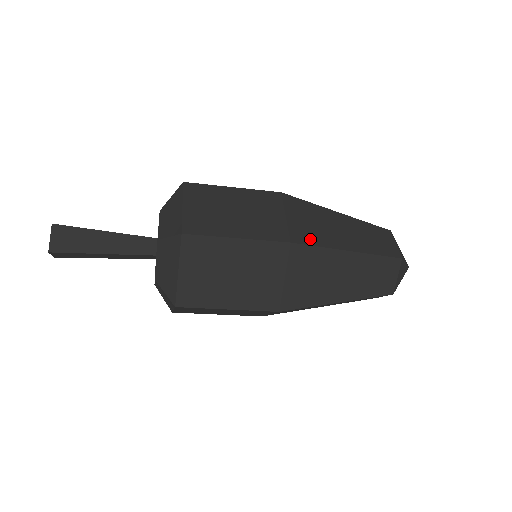
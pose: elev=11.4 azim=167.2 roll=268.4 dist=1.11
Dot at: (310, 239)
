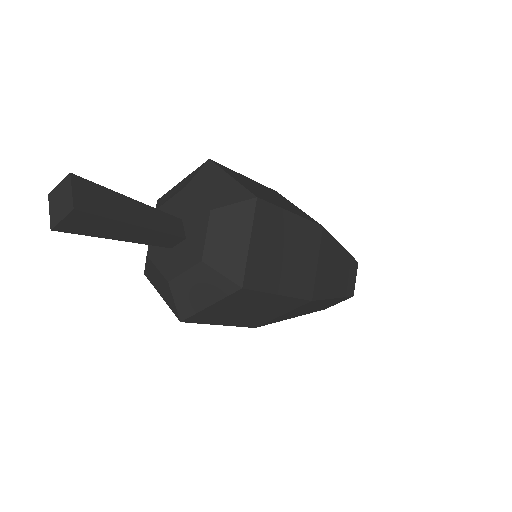
Dot at: occluded
